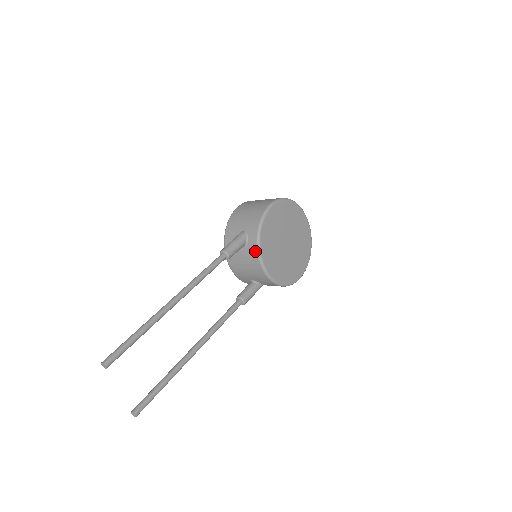
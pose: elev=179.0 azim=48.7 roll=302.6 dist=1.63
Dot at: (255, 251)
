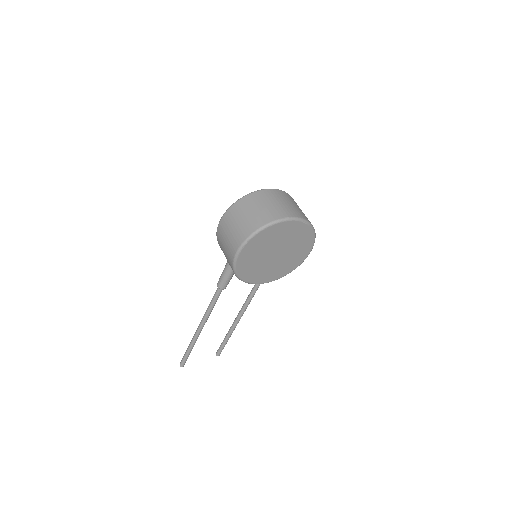
Dot at: occluded
